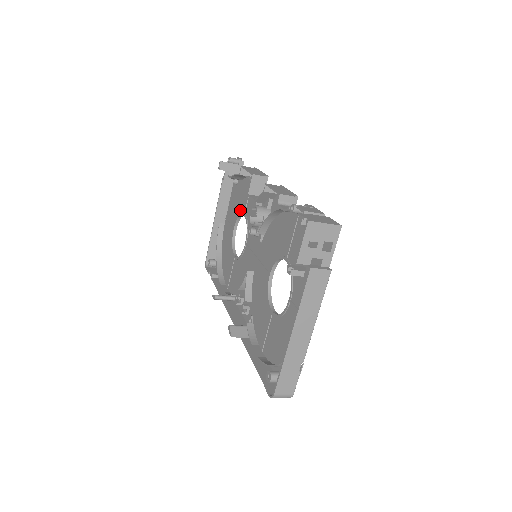
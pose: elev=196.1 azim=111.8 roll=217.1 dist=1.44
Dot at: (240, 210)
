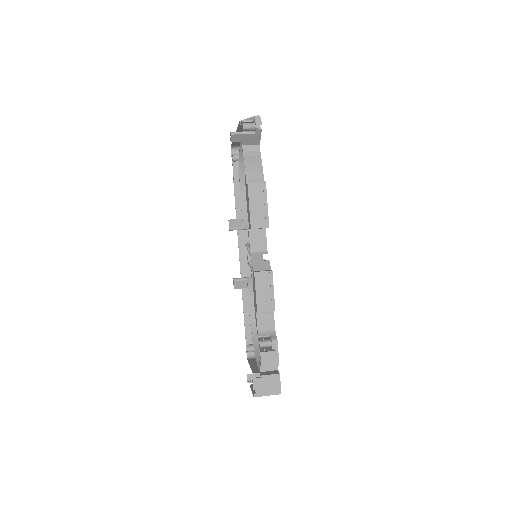
Dot at: occluded
